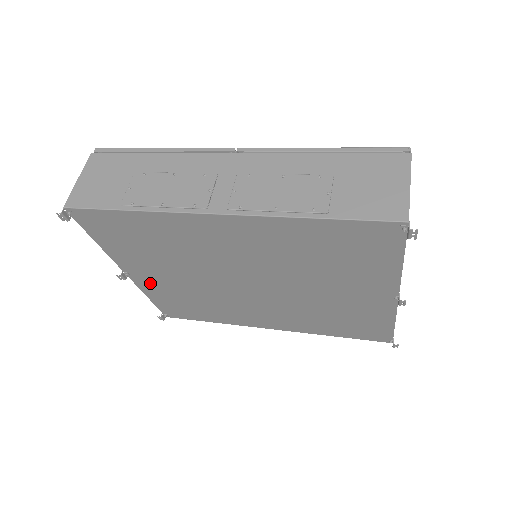
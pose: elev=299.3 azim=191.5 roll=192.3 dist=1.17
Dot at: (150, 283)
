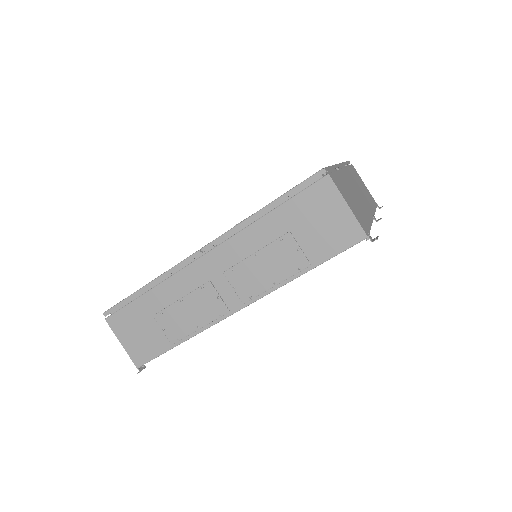
Dot at: occluded
